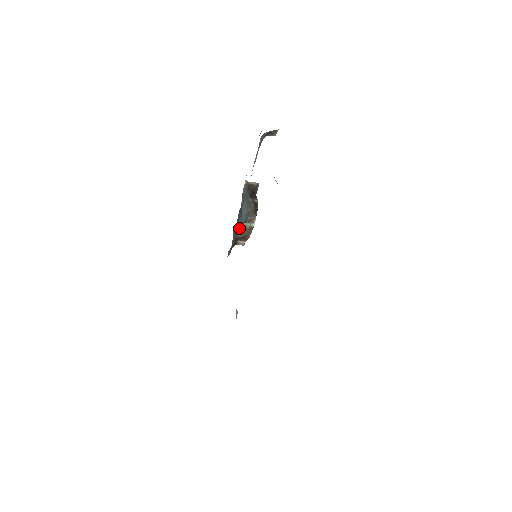
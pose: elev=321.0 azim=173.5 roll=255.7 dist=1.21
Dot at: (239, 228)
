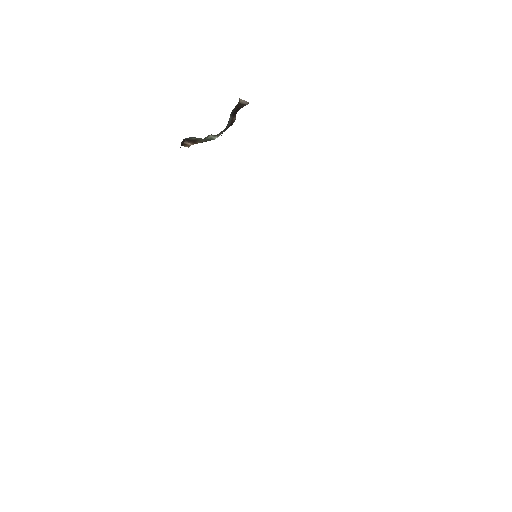
Dot at: occluded
